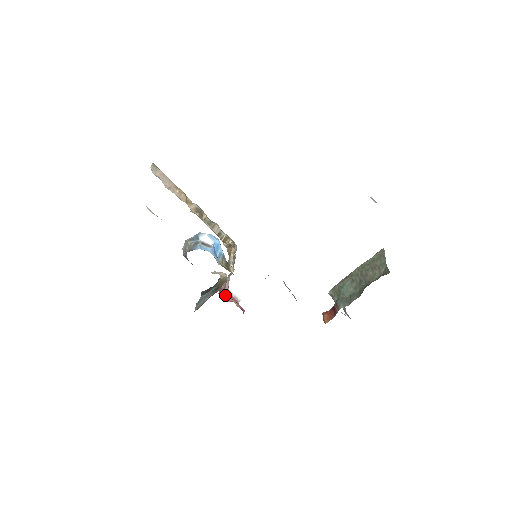
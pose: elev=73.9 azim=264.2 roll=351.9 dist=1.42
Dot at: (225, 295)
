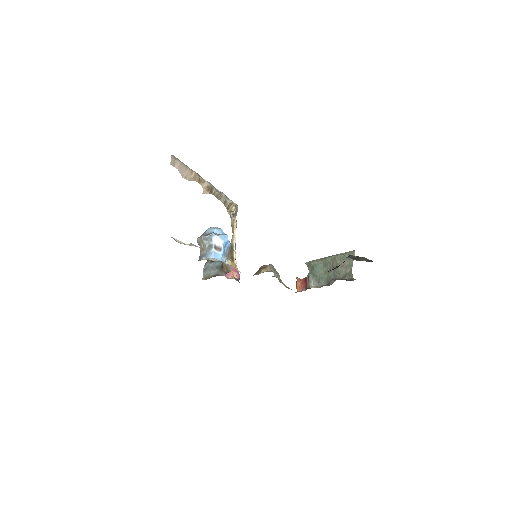
Dot at: occluded
